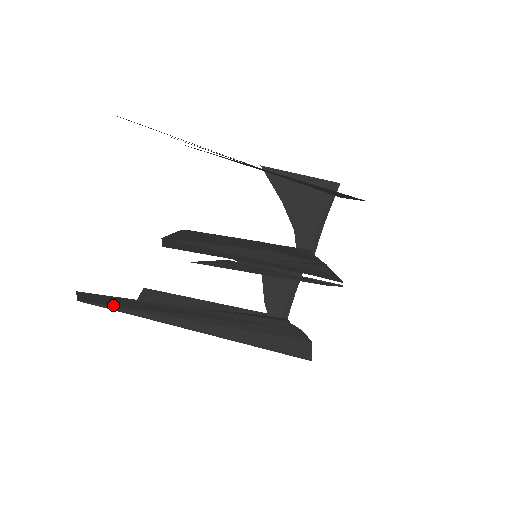
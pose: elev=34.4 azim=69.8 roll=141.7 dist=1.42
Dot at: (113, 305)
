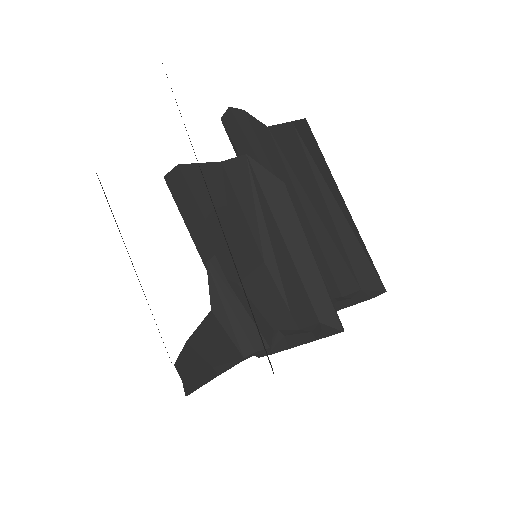
Dot at: occluded
